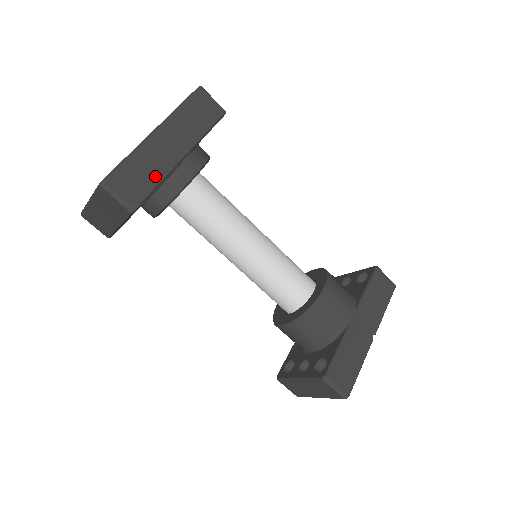
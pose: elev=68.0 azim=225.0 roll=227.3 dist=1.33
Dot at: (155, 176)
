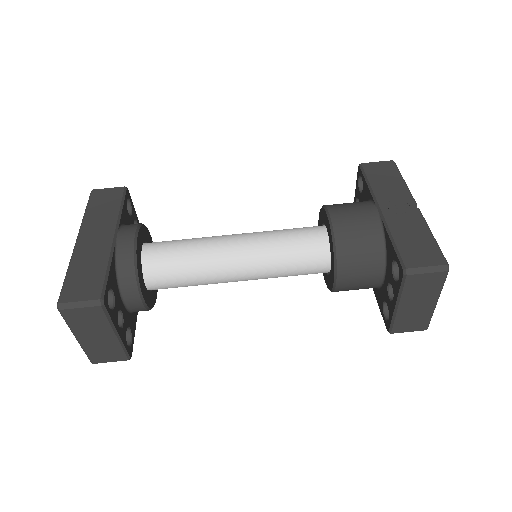
Dot at: (100, 266)
